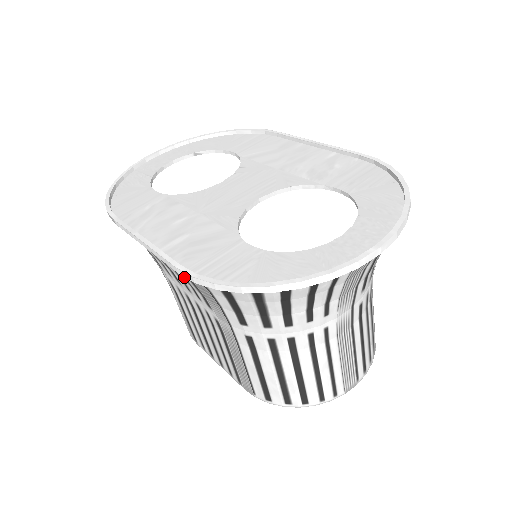
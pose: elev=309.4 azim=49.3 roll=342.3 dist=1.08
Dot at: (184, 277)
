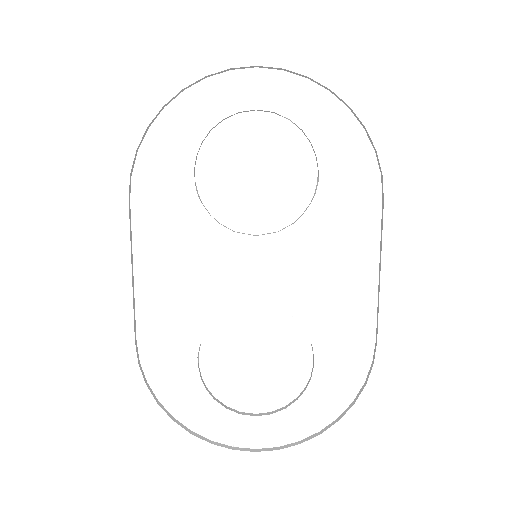
Dot at: occluded
